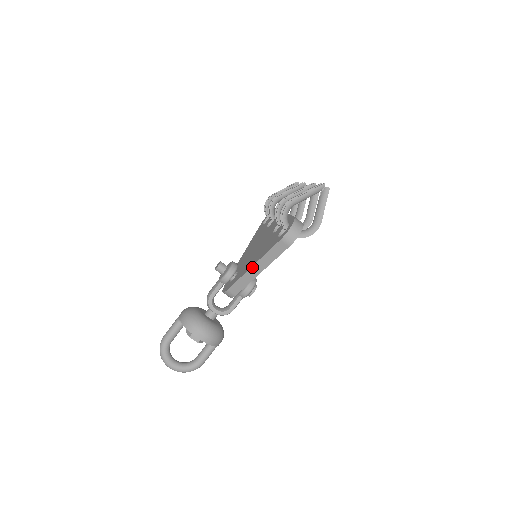
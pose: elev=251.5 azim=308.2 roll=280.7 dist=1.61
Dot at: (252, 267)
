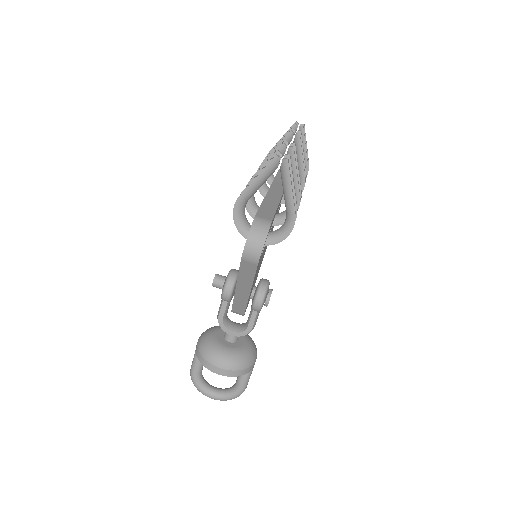
Dot at: (236, 289)
